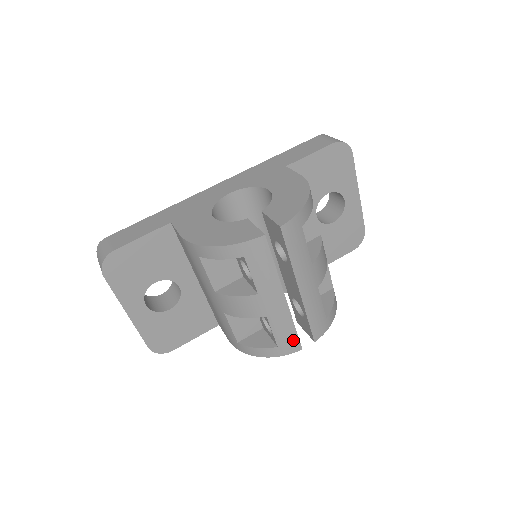
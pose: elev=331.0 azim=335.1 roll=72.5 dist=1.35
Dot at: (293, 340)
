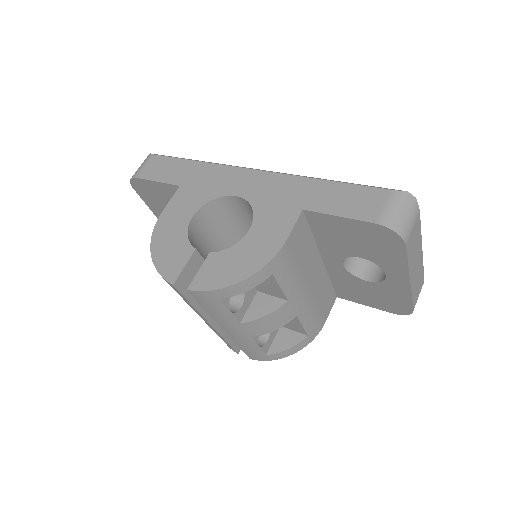
Dot at: (228, 345)
